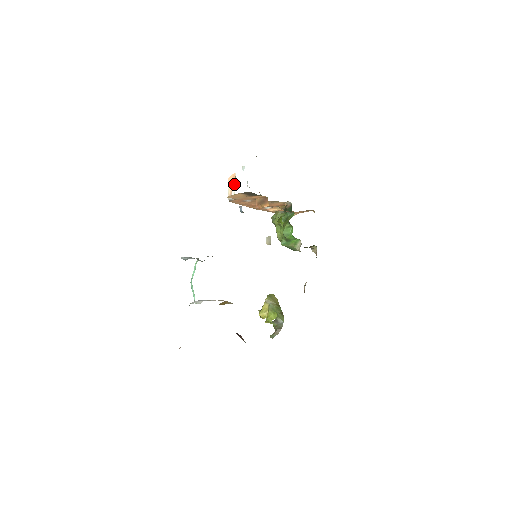
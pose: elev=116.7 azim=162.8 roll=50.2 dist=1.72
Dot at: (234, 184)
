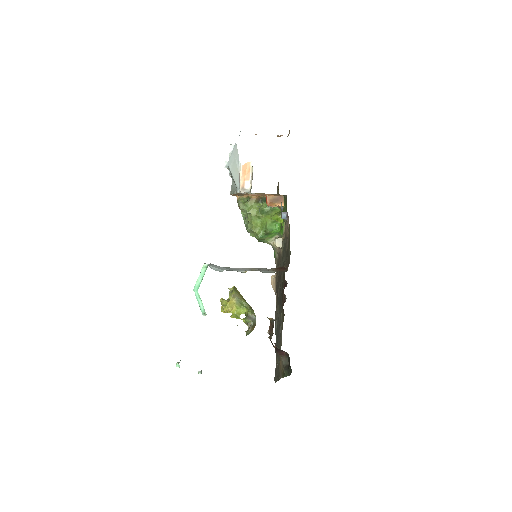
Dot at: (249, 175)
